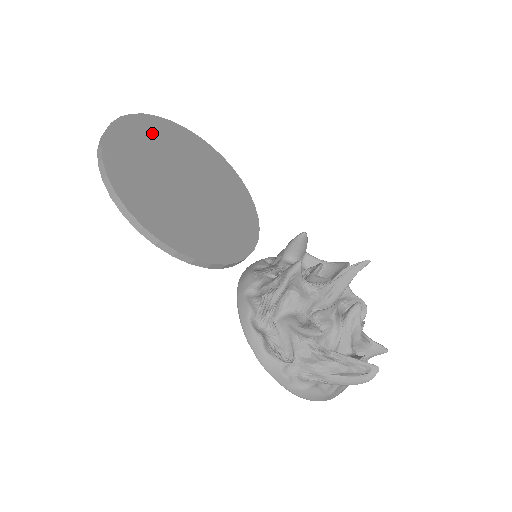
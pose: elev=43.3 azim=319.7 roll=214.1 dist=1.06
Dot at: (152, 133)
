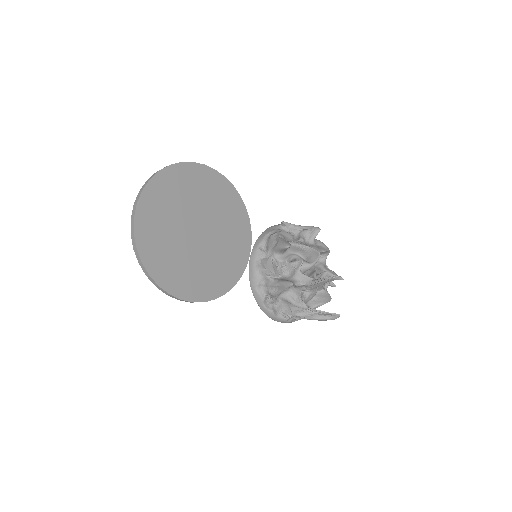
Dot at: (157, 206)
